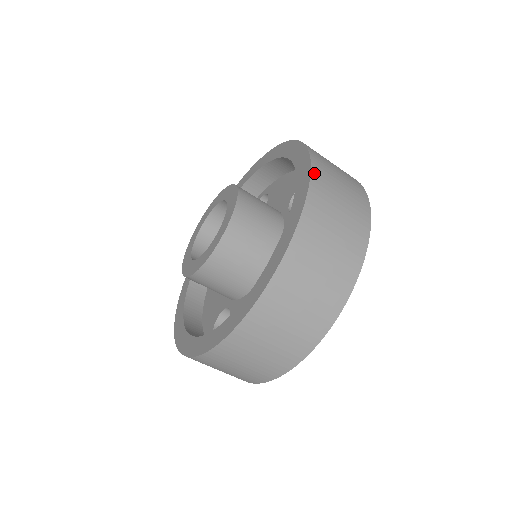
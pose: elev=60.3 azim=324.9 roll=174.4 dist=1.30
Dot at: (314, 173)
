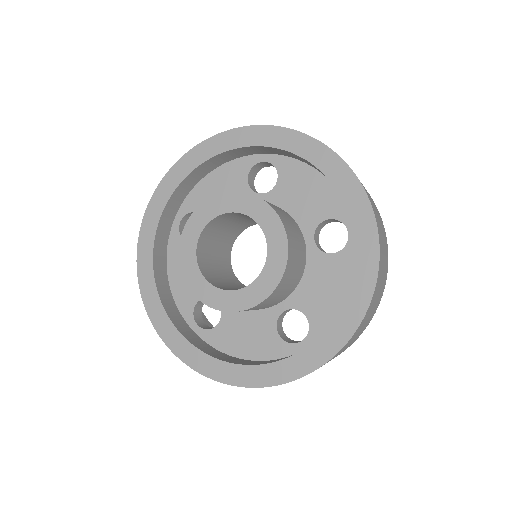
Dot at: (379, 269)
